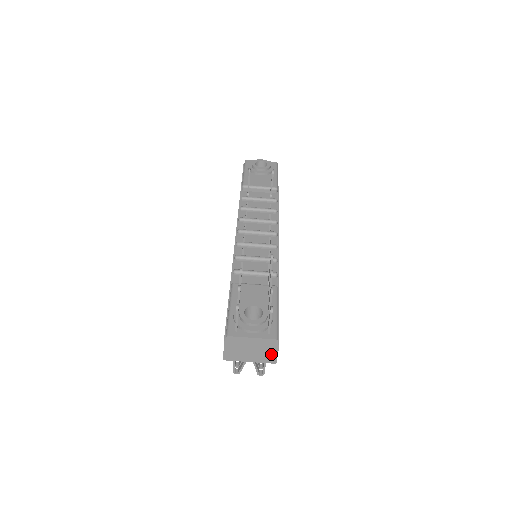
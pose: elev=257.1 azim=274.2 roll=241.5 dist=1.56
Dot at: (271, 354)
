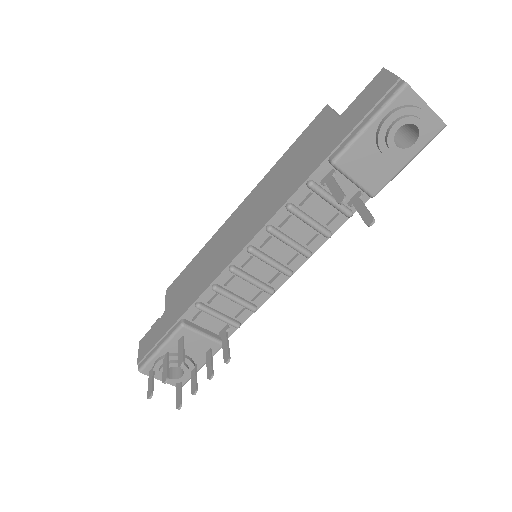
Dot at: occluded
